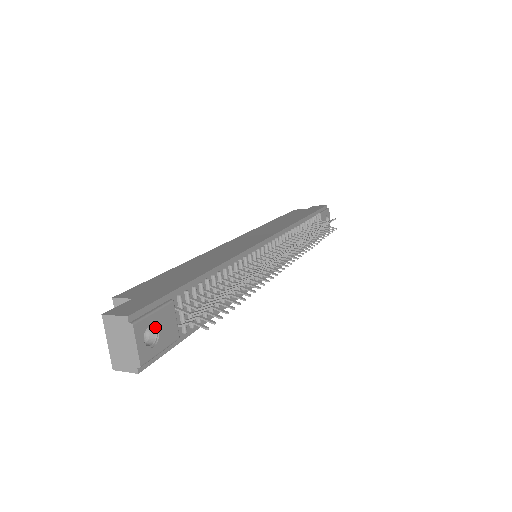
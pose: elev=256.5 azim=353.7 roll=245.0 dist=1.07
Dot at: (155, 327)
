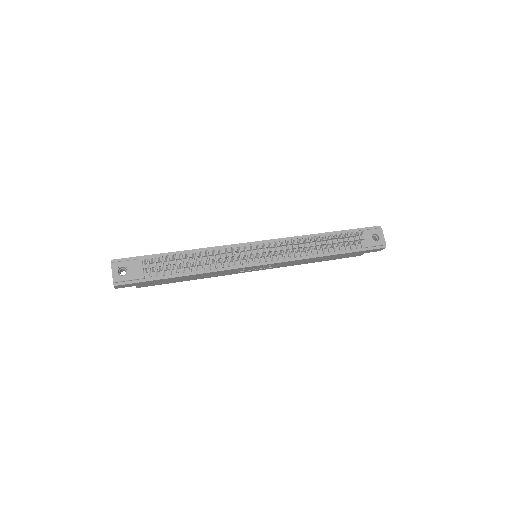
Dot at: (127, 268)
